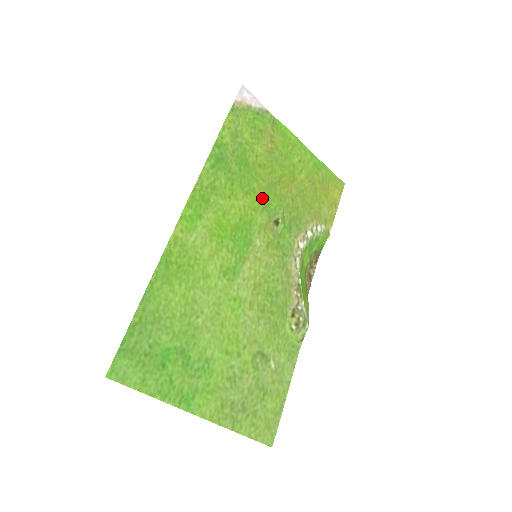
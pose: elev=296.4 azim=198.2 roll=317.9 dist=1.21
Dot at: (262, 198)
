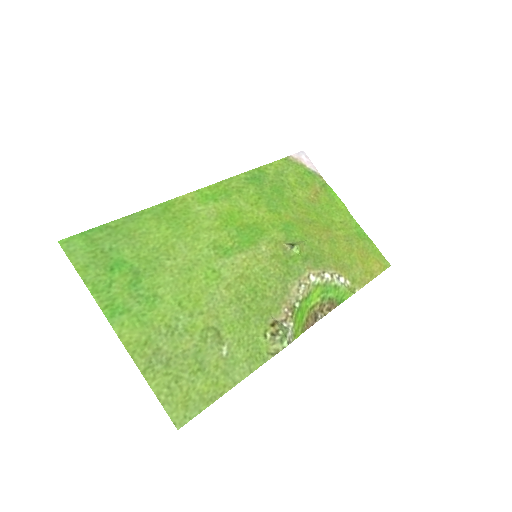
Dot at: (285, 223)
